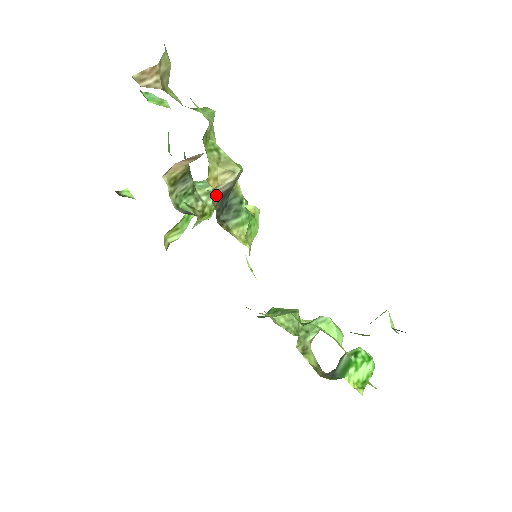
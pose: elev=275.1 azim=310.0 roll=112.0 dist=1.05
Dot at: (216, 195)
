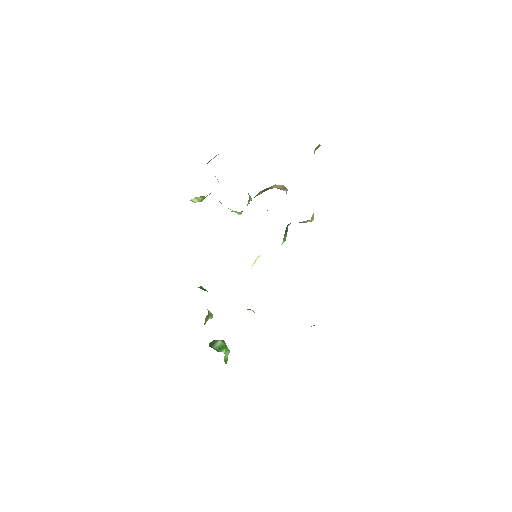
Dot at: (303, 221)
